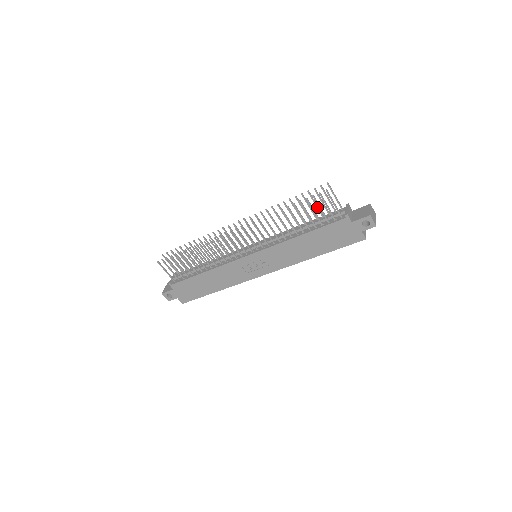
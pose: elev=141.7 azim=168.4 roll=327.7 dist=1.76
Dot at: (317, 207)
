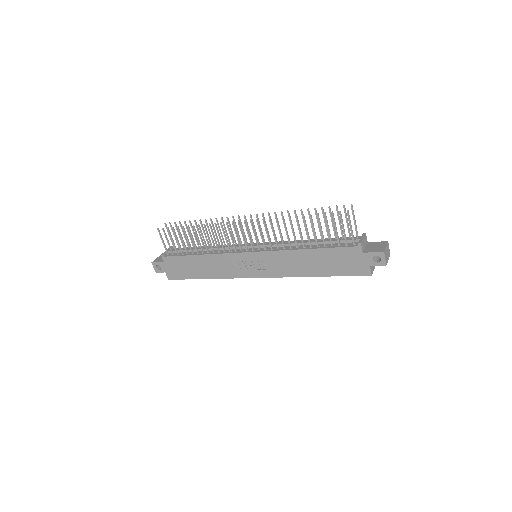
Dot at: (333, 226)
